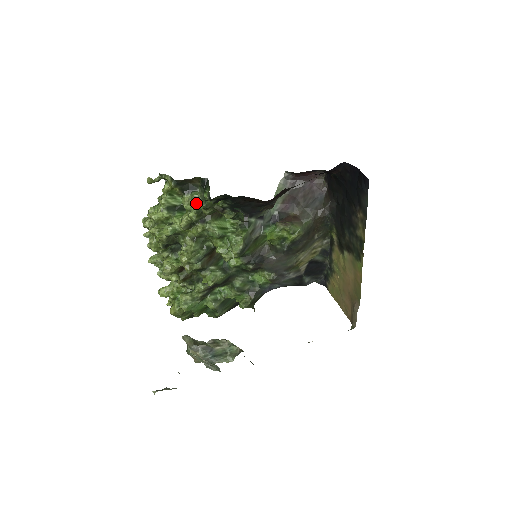
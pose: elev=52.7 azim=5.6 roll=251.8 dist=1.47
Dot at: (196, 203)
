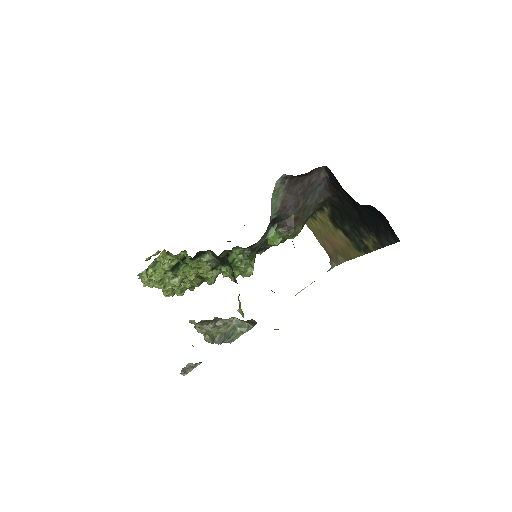
Dot at: (209, 267)
